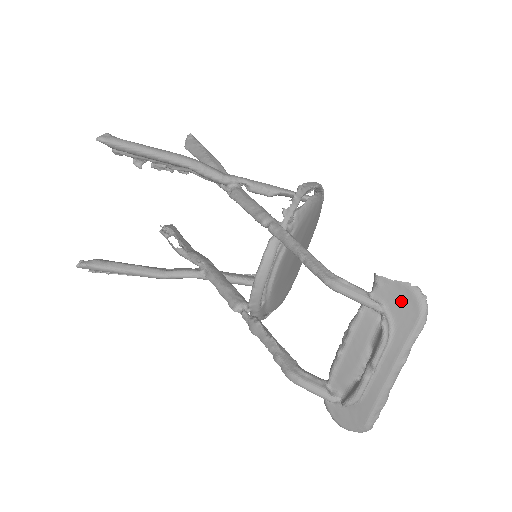
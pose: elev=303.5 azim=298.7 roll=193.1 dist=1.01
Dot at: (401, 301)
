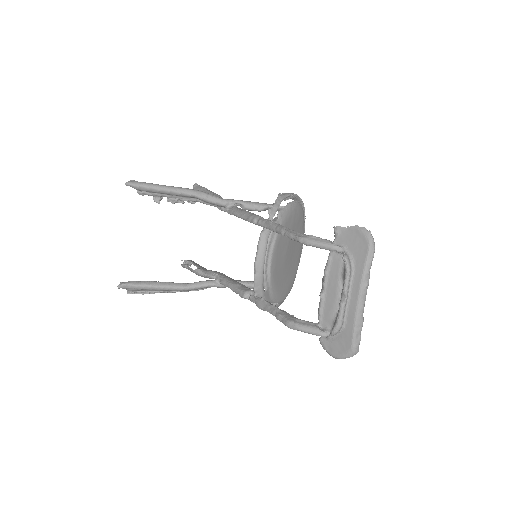
Dot at: (355, 240)
